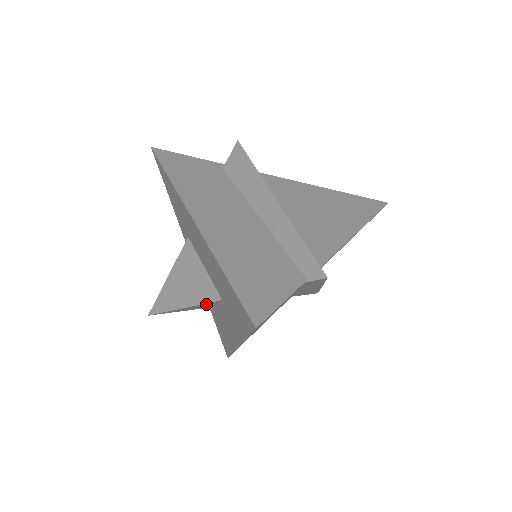
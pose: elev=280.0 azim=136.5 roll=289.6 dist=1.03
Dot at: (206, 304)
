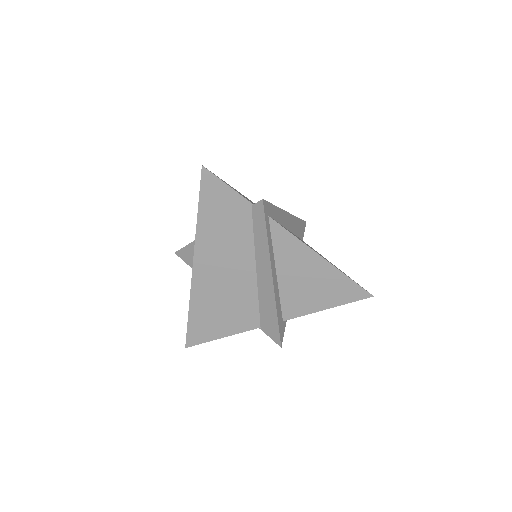
Dot at: occluded
